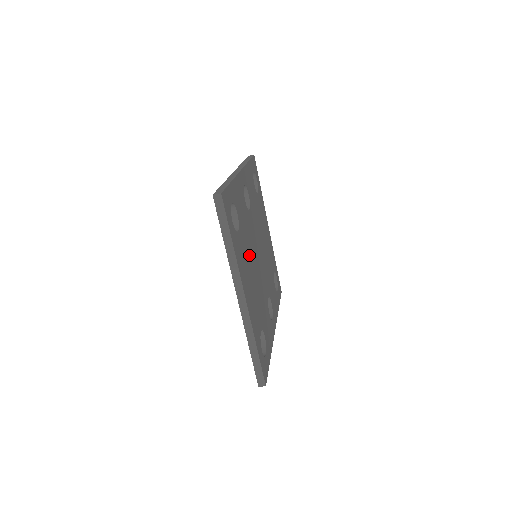
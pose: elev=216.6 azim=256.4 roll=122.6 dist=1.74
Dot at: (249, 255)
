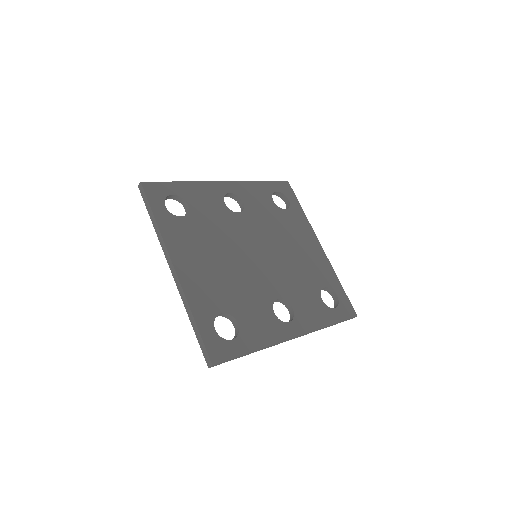
Dot at: (214, 243)
